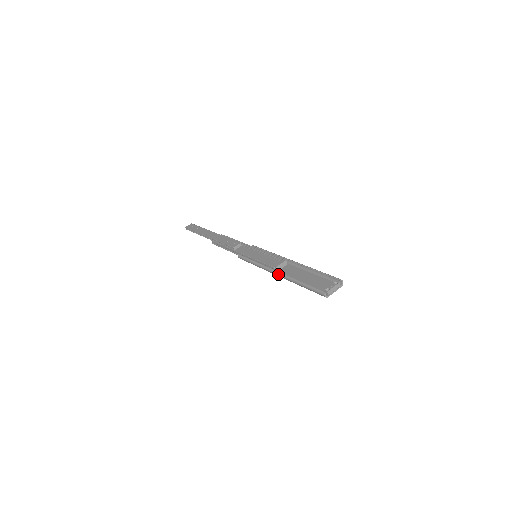
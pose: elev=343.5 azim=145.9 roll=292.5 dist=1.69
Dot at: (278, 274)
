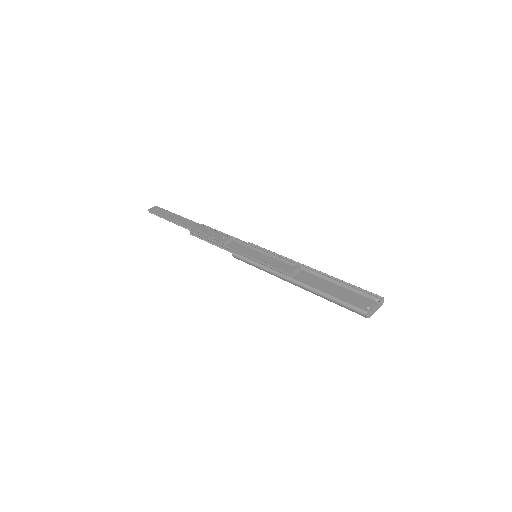
Dot at: (295, 282)
